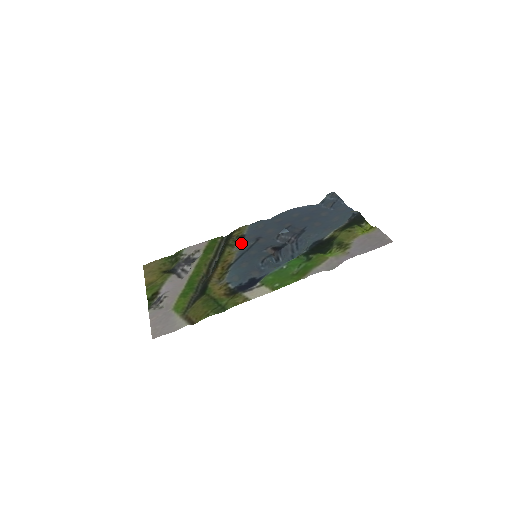
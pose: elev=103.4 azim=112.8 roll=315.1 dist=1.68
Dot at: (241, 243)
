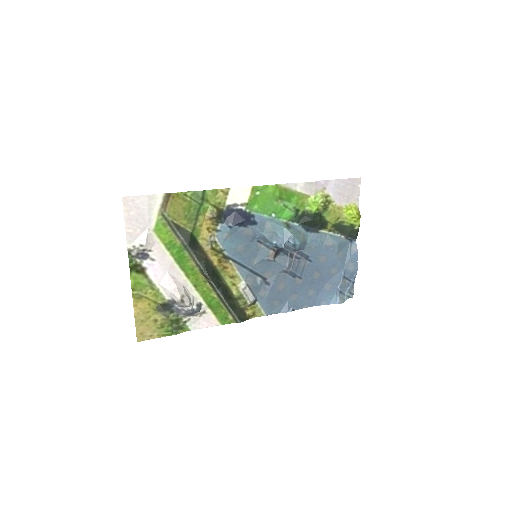
Dot at: (251, 295)
